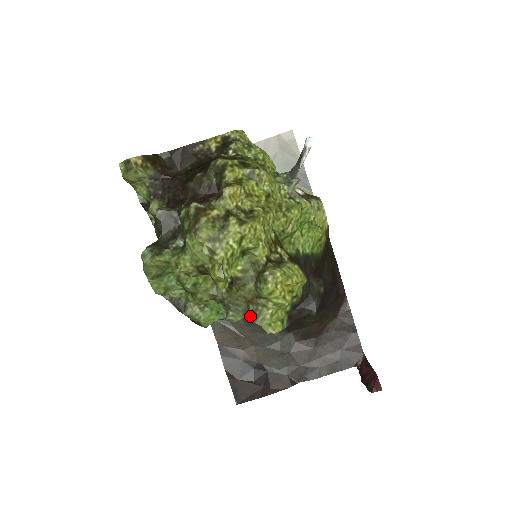
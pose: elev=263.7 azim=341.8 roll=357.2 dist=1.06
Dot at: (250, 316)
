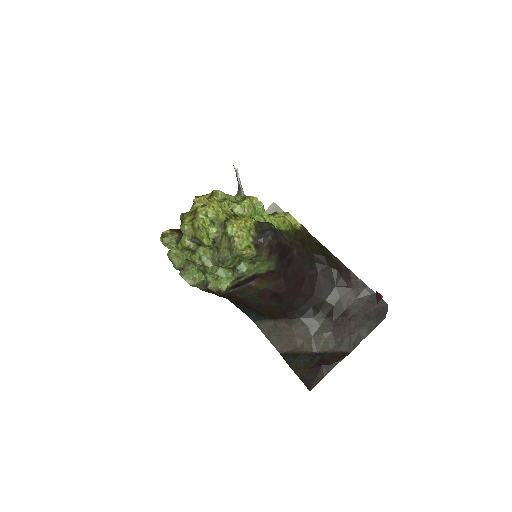
Dot at: (230, 253)
